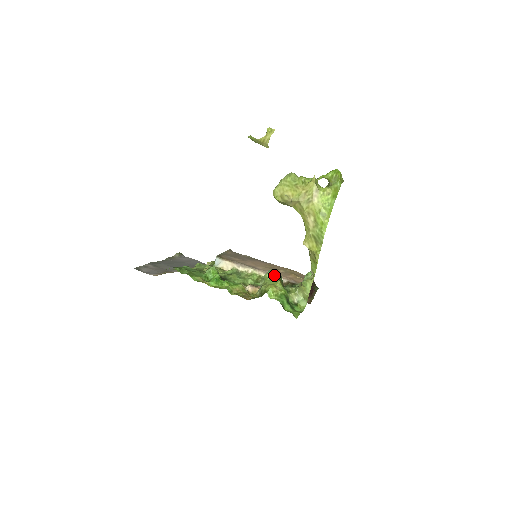
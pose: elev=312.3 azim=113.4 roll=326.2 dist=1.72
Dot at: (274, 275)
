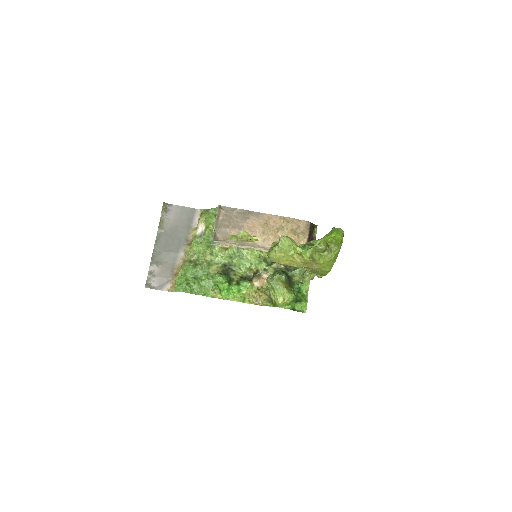
Dot at: (279, 283)
